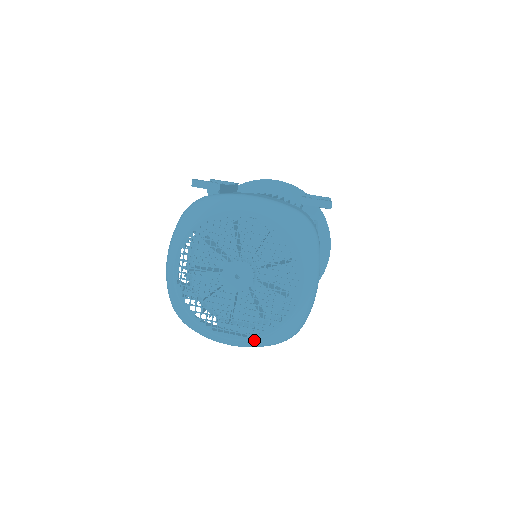
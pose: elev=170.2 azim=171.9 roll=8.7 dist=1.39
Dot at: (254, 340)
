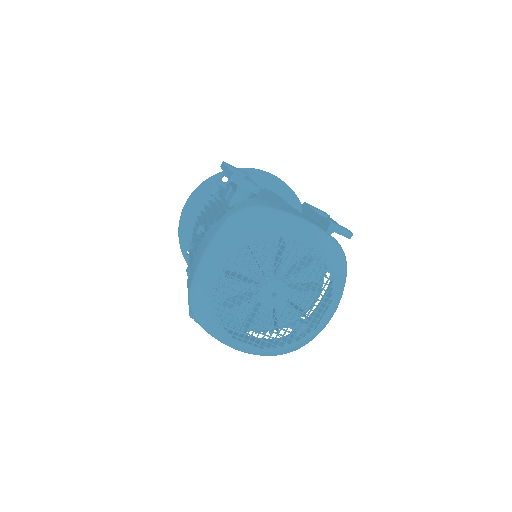
Dot at: (267, 352)
